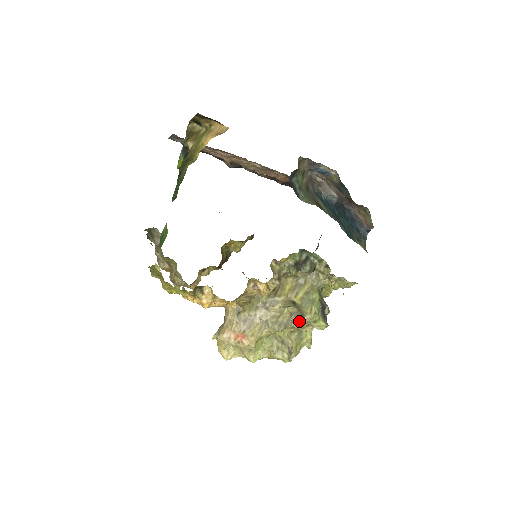
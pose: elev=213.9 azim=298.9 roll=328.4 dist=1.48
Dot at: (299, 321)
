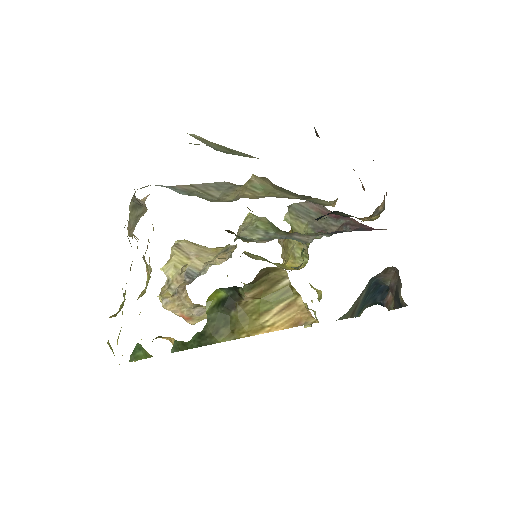
Dot at: occluded
